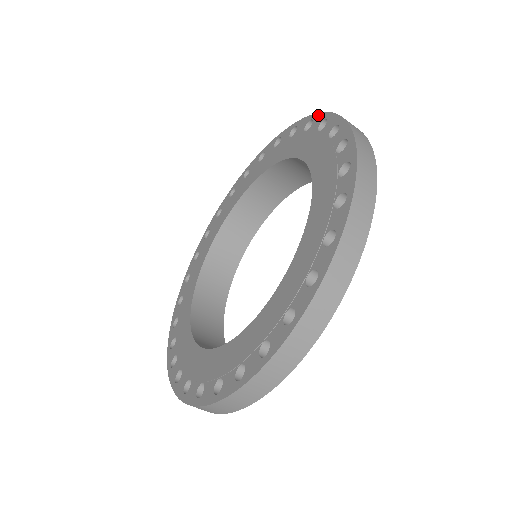
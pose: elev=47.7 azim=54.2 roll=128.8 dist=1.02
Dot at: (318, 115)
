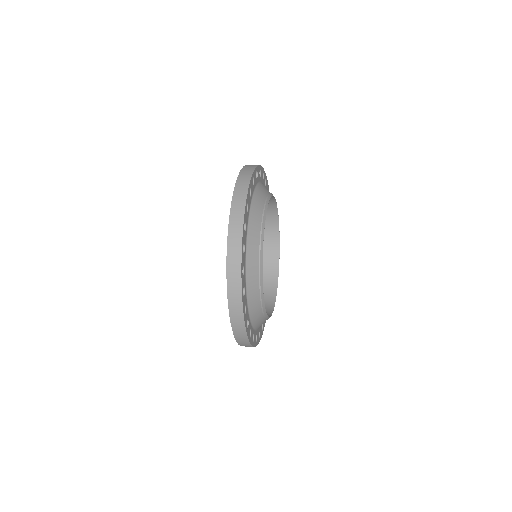
Dot at: occluded
